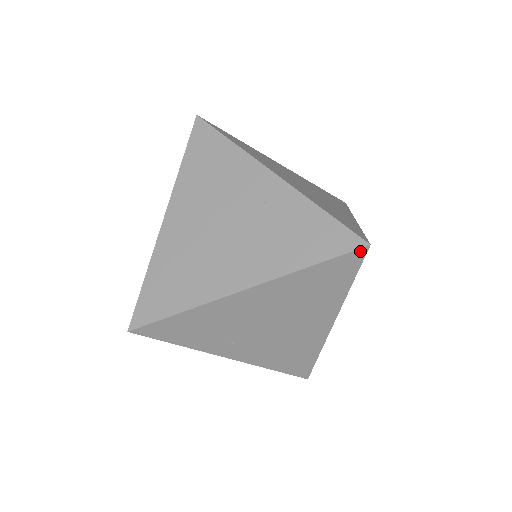
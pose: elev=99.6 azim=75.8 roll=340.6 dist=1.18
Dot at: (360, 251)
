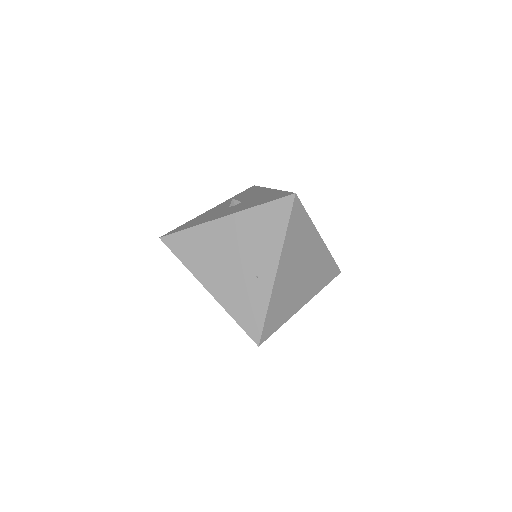
Dot at: (255, 342)
